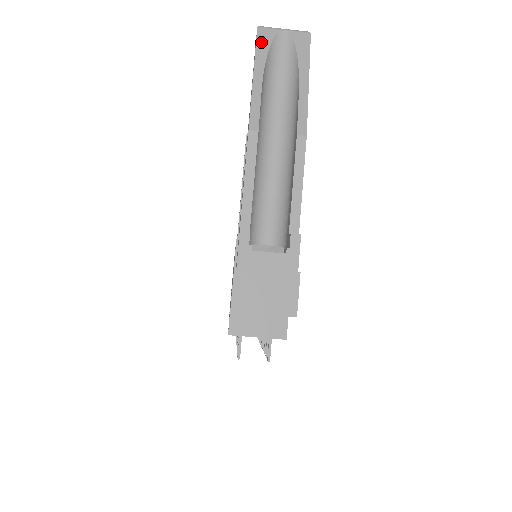
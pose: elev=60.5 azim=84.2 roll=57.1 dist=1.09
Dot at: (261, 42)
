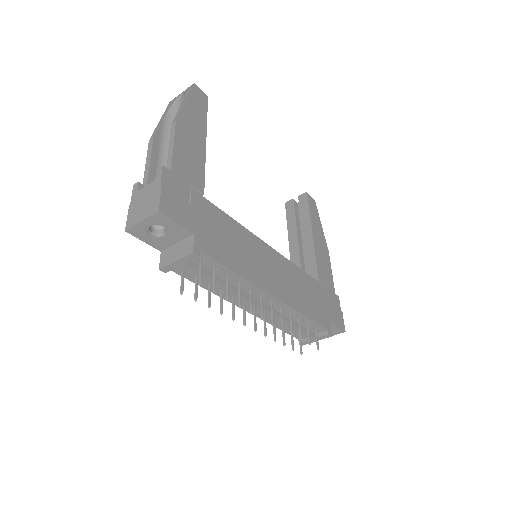
Dot at: (169, 105)
